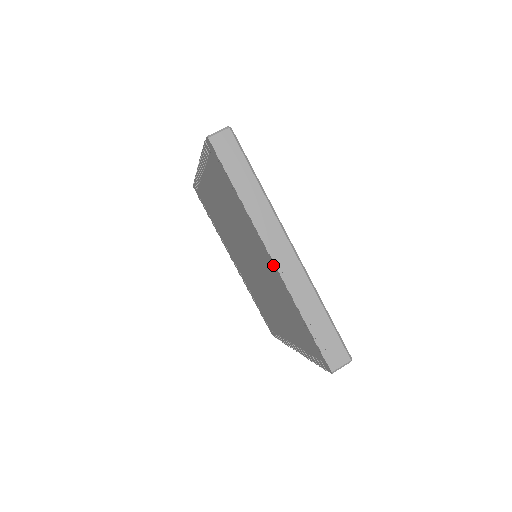
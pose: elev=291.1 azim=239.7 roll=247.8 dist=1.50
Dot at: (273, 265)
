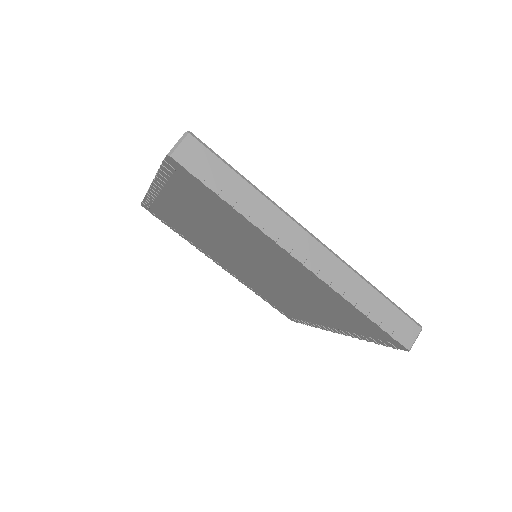
Dot at: (304, 269)
